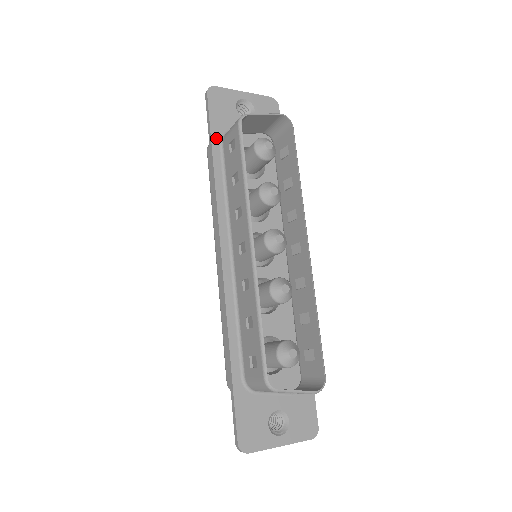
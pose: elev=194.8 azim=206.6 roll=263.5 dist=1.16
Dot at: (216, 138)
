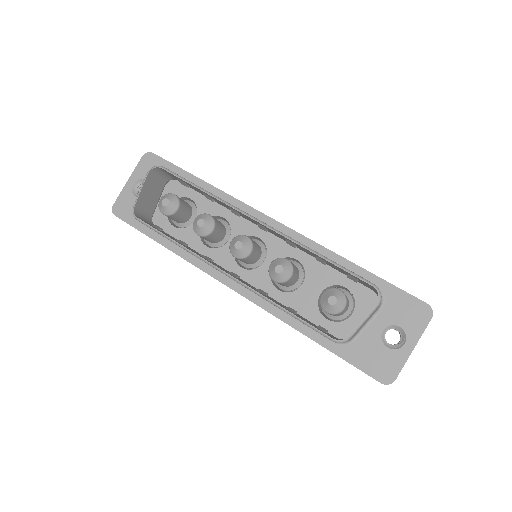
Dot at: (149, 232)
